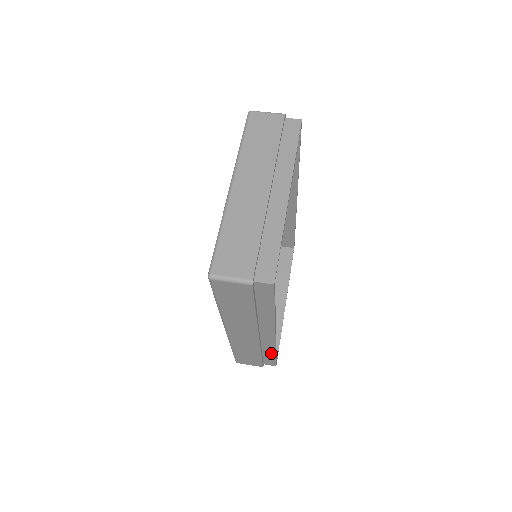
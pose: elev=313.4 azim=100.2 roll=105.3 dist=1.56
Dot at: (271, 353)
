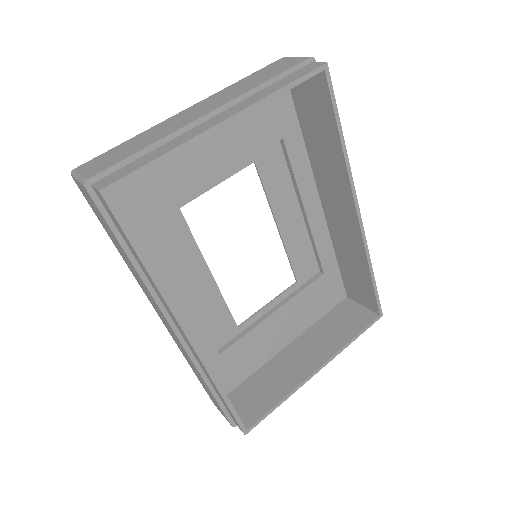
Dot at: (219, 393)
